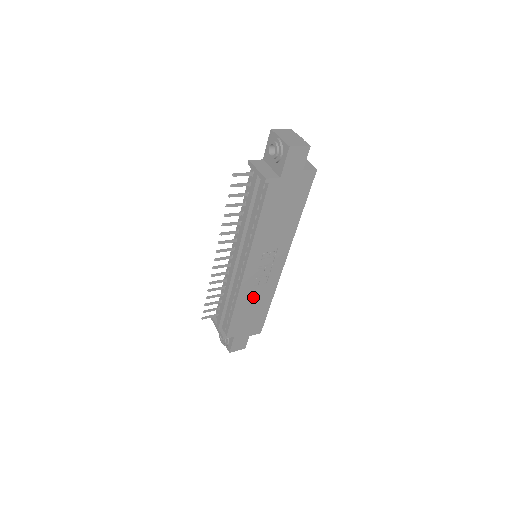
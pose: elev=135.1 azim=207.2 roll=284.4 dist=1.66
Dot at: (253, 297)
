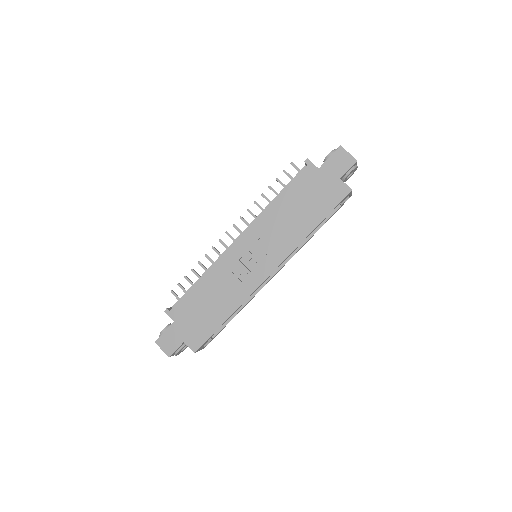
Dot at: (221, 286)
